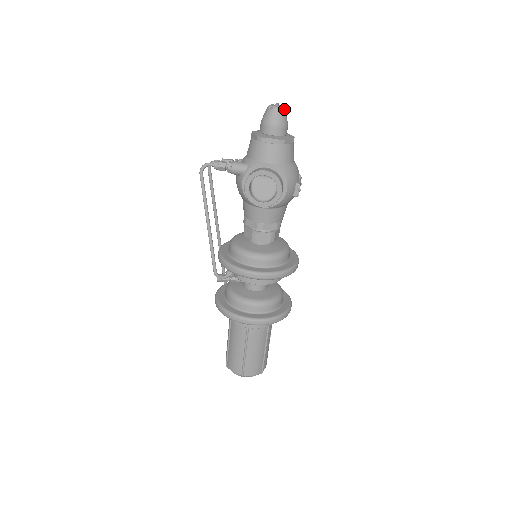
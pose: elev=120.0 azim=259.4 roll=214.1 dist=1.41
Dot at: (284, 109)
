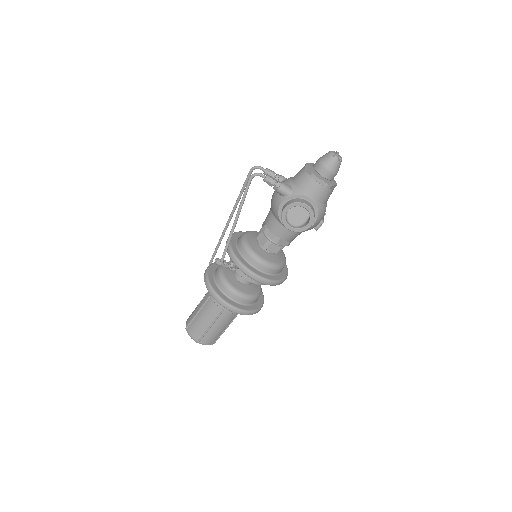
Dot at: occluded
